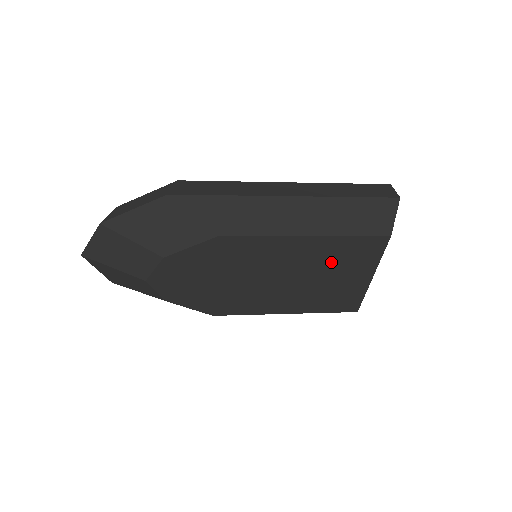
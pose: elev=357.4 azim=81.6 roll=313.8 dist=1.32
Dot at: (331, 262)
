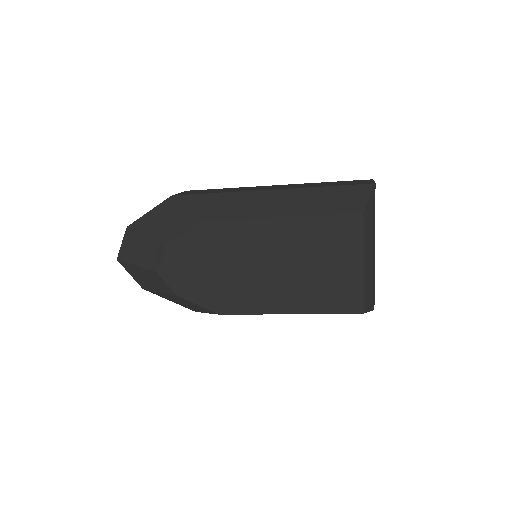
Dot at: (314, 247)
